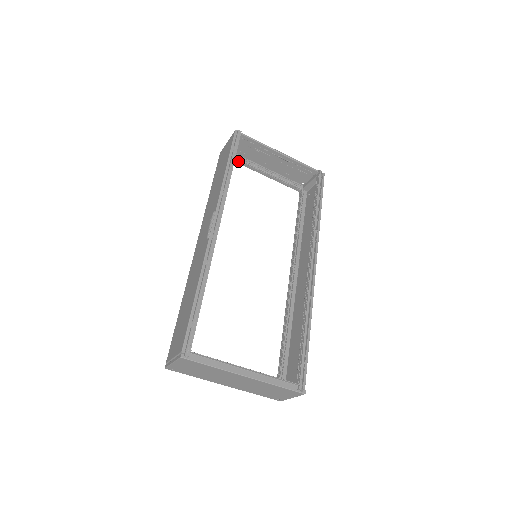
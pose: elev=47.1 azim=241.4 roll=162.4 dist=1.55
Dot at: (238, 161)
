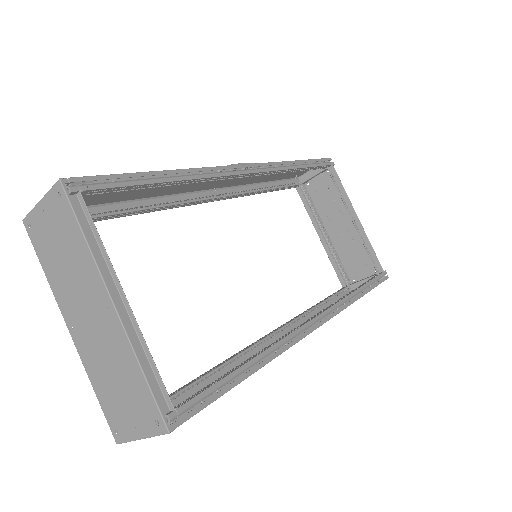
Dot at: (305, 201)
